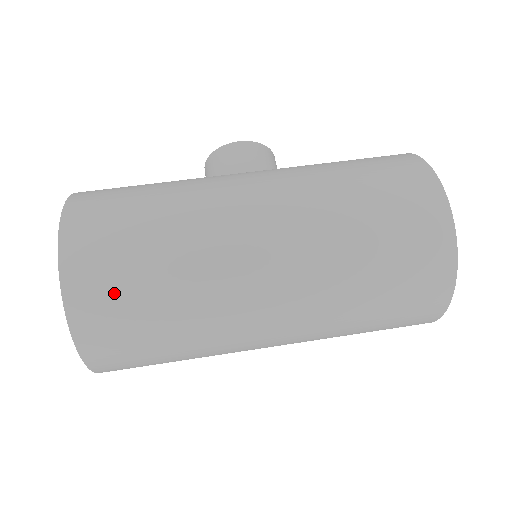
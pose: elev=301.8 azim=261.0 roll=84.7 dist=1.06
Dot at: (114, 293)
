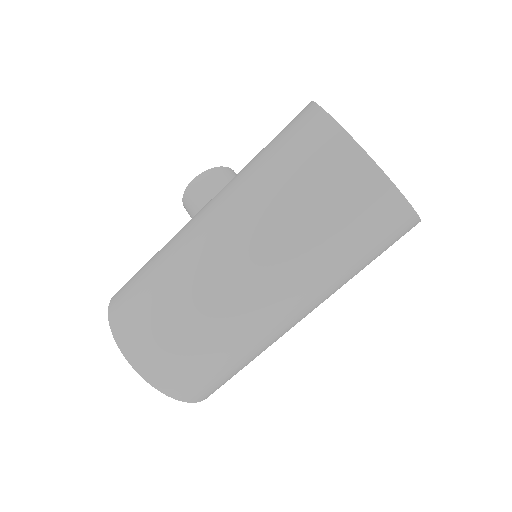
Dot at: (165, 354)
